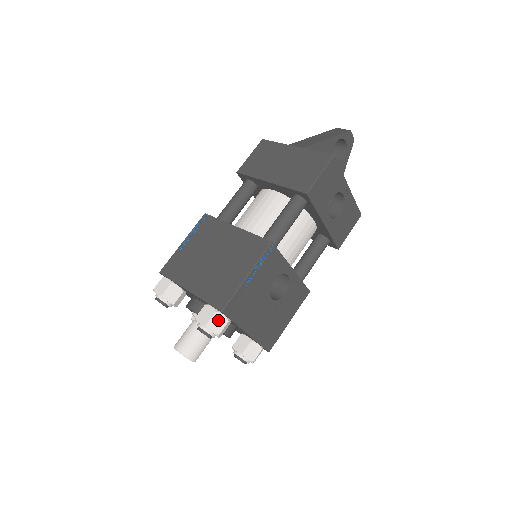
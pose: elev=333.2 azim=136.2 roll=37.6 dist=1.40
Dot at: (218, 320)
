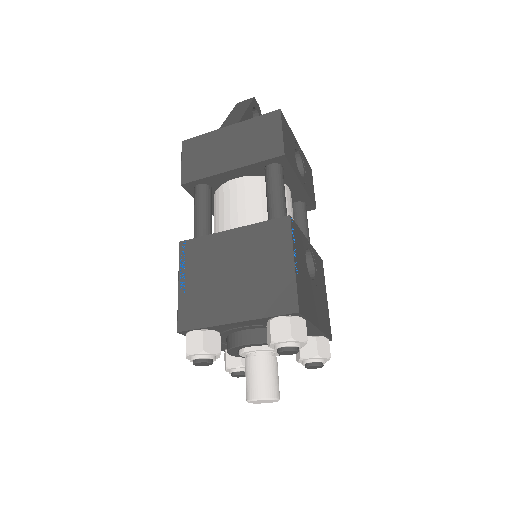
Dot at: (297, 325)
